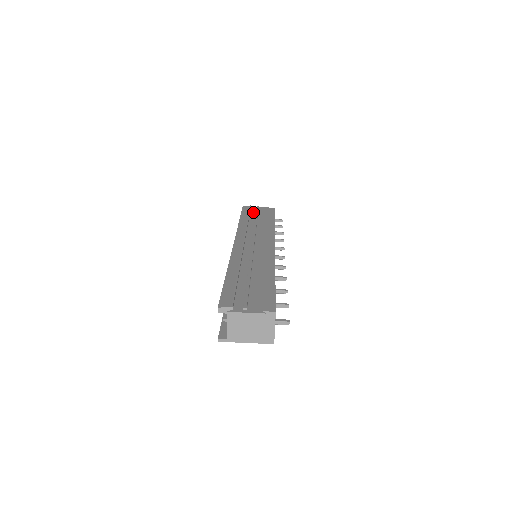
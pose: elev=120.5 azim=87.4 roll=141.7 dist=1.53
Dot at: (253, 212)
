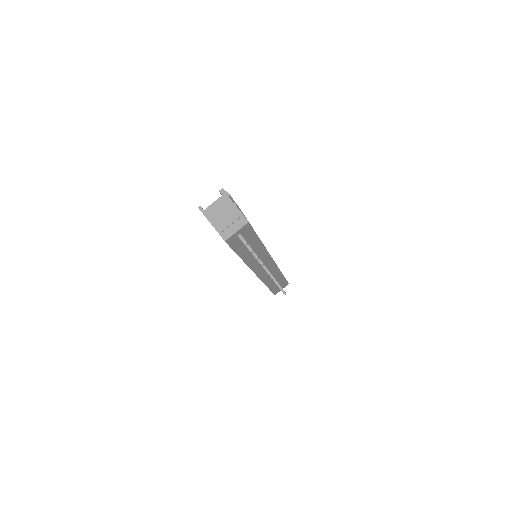
Dot at: occluded
